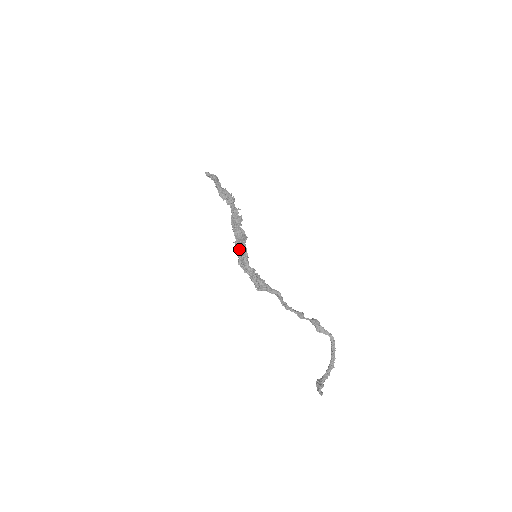
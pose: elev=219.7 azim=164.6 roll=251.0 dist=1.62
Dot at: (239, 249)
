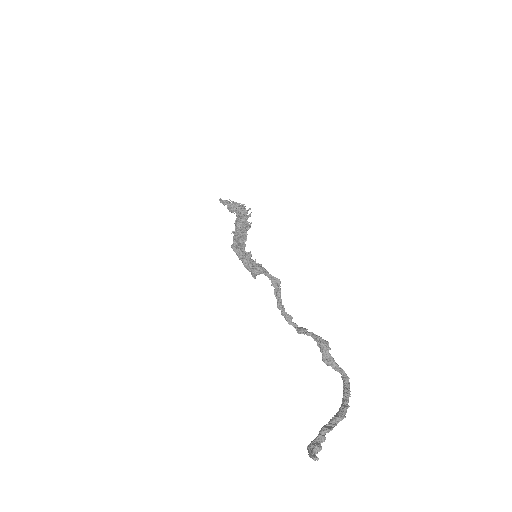
Dot at: (237, 233)
